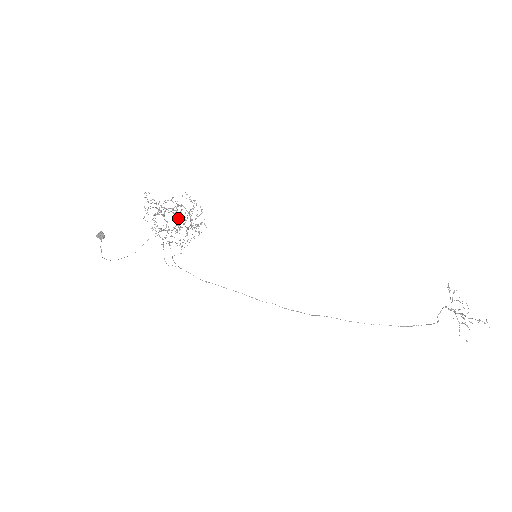
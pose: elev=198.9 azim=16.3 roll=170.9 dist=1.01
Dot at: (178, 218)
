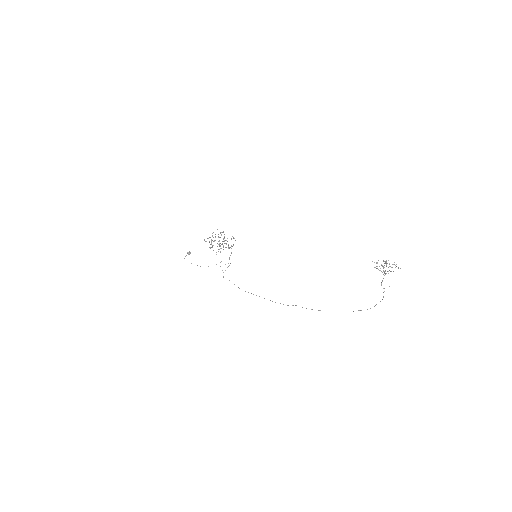
Dot at: occluded
